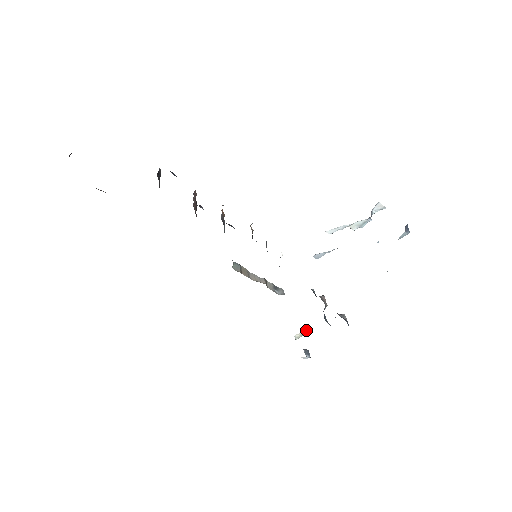
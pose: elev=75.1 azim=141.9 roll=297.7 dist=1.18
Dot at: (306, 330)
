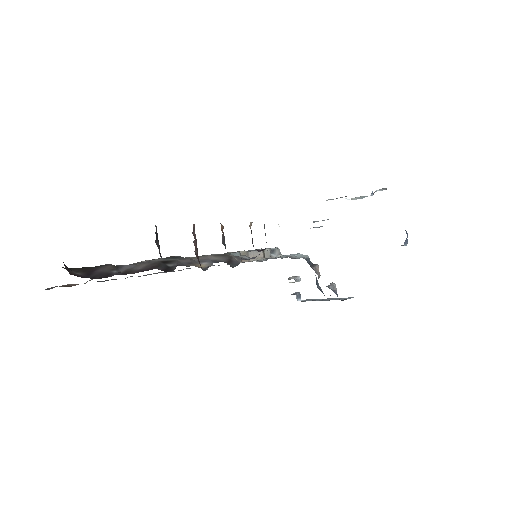
Dot at: (299, 280)
